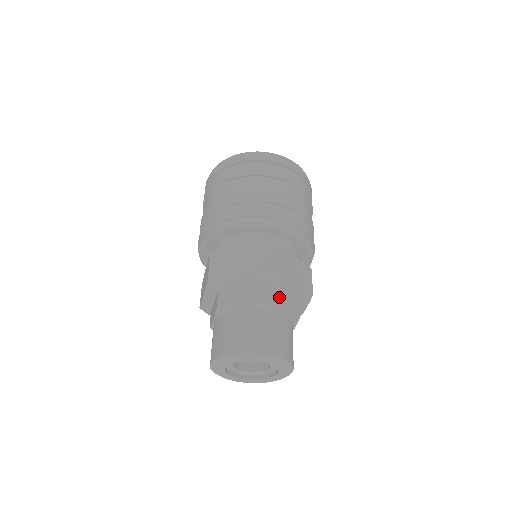
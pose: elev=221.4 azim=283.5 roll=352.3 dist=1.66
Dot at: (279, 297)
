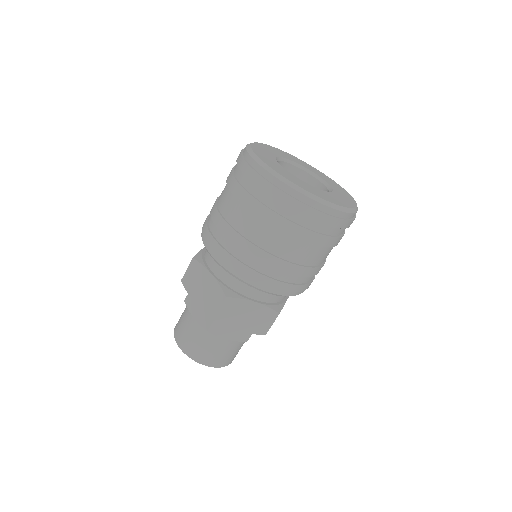
Dot at: occluded
